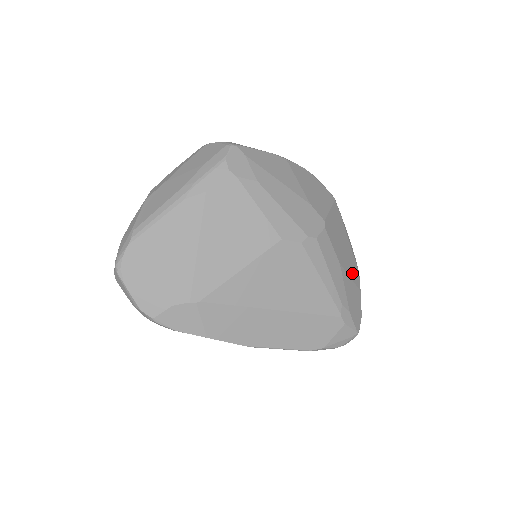
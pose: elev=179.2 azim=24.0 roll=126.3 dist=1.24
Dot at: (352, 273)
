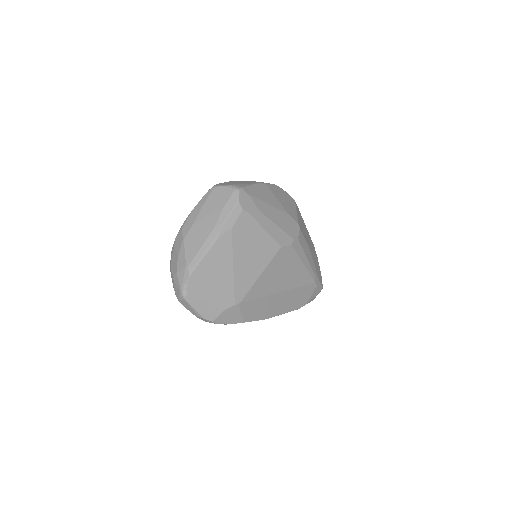
Dot at: (313, 249)
